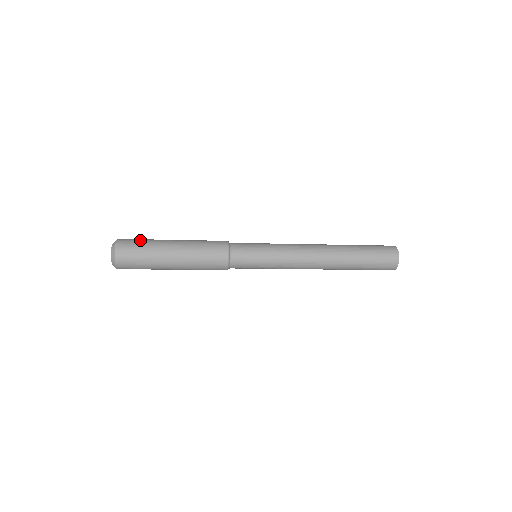
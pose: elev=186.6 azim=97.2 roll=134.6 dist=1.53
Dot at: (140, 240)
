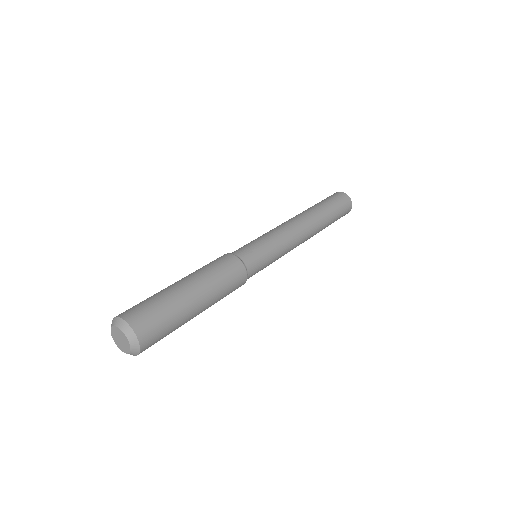
Dot at: (149, 302)
